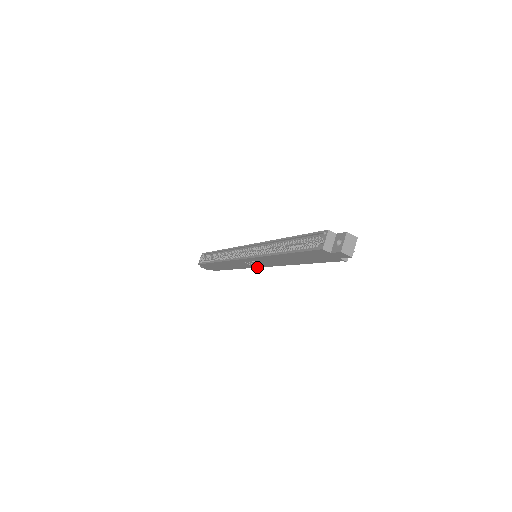
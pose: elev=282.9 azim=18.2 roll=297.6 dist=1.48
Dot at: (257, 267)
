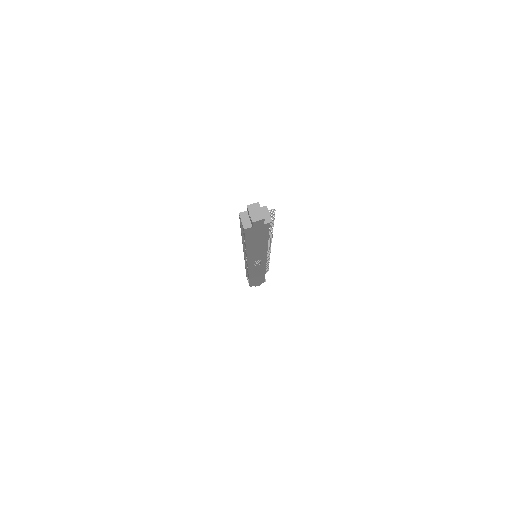
Dot at: (266, 262)
